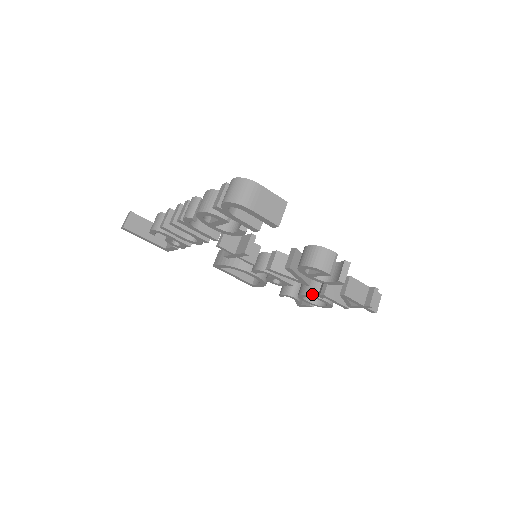
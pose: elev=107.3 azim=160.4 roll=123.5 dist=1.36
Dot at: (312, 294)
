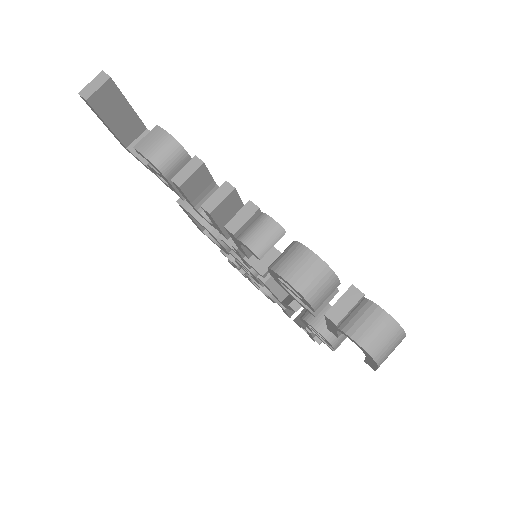
Dot at: (268, 292)
